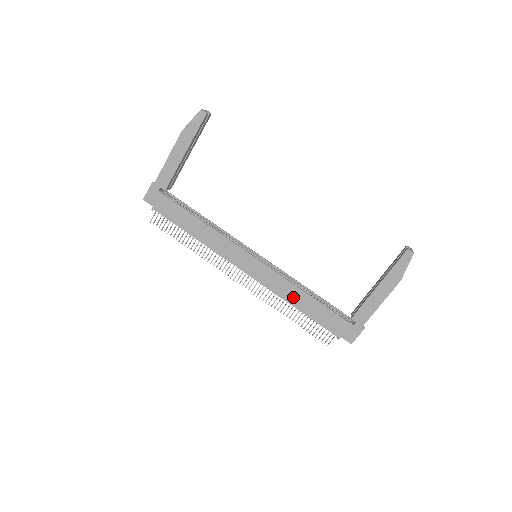
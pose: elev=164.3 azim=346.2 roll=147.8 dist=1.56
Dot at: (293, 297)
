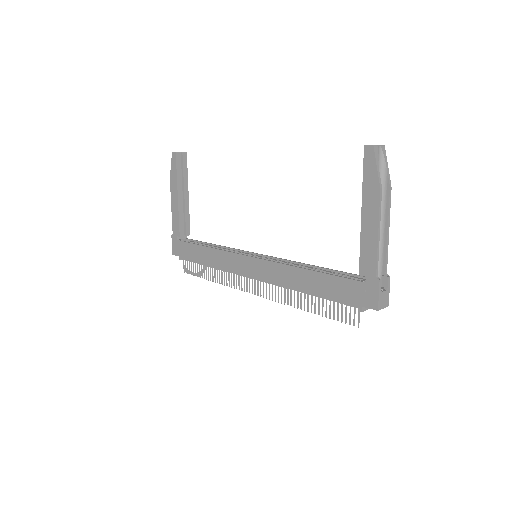
Dot at: (296, 281)
